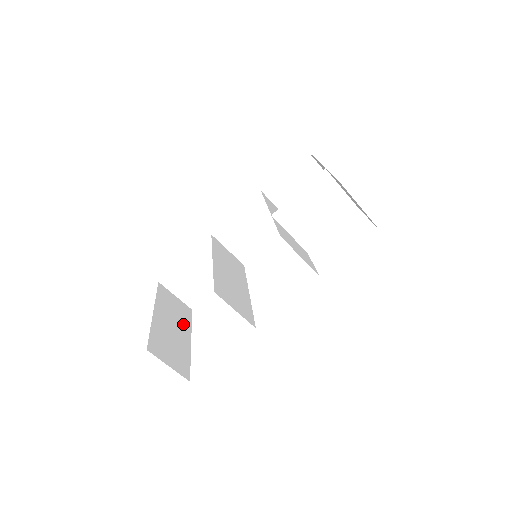
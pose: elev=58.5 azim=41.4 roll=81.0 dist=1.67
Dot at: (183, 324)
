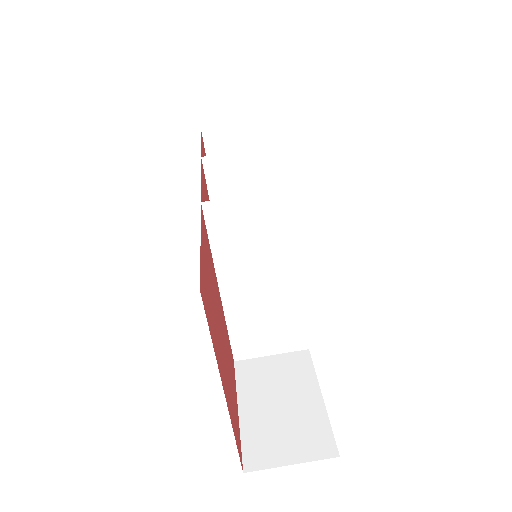
Dot at: occluded
